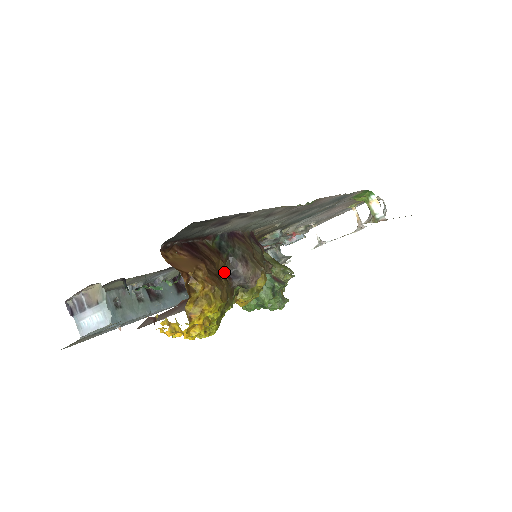
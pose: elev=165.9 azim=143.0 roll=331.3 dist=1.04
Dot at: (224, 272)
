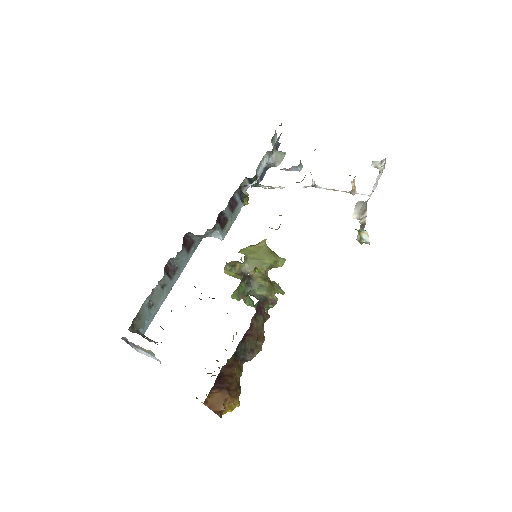
Dot at: (238, 361)
